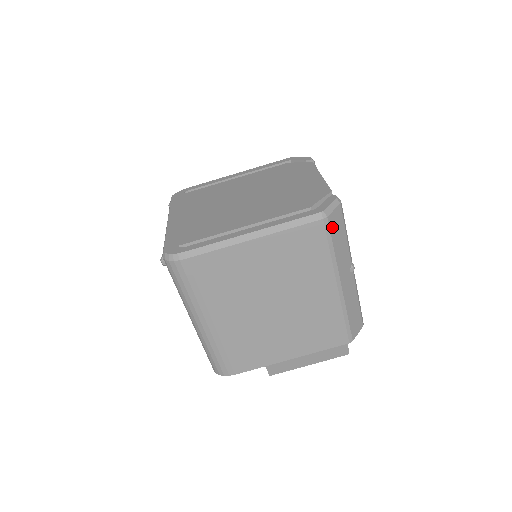
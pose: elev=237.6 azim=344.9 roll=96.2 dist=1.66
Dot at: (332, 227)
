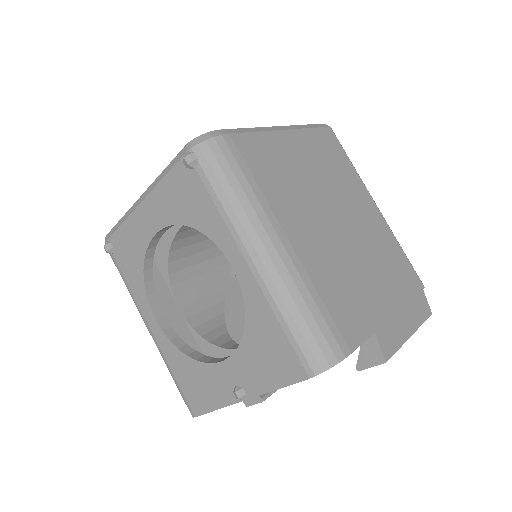
Dot at: occluded
